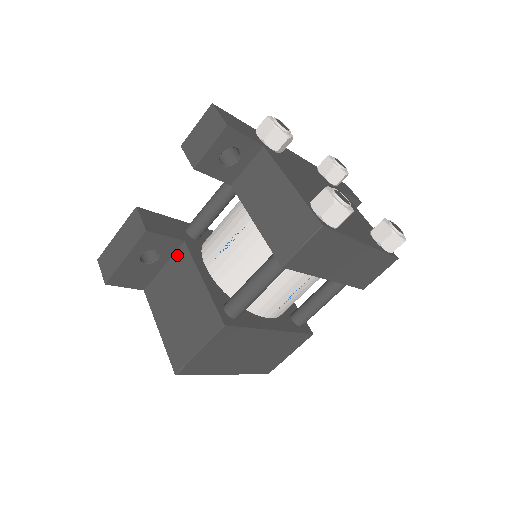
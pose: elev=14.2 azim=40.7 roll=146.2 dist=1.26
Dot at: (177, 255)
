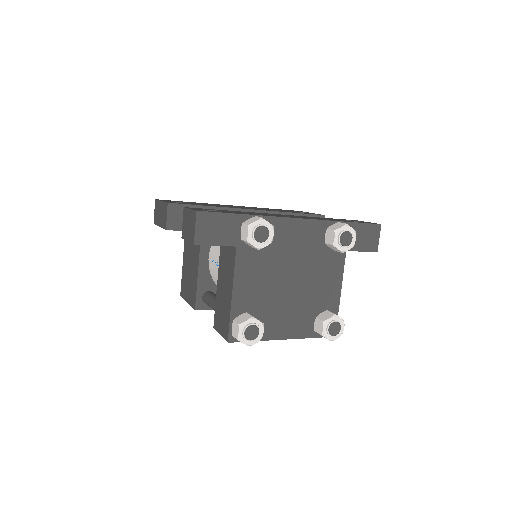
Dot at: occluded
